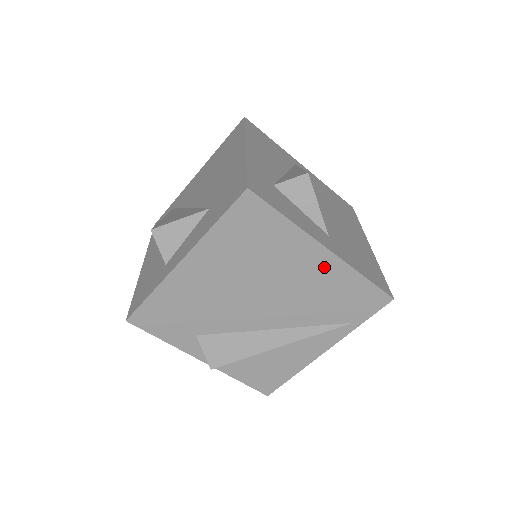
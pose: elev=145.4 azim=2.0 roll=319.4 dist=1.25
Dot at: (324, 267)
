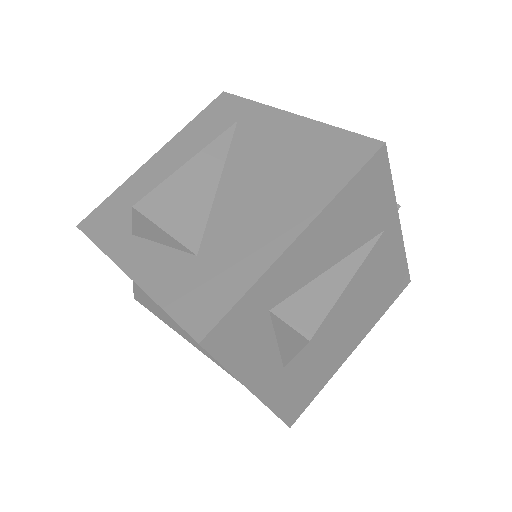
Dot at: occluded
